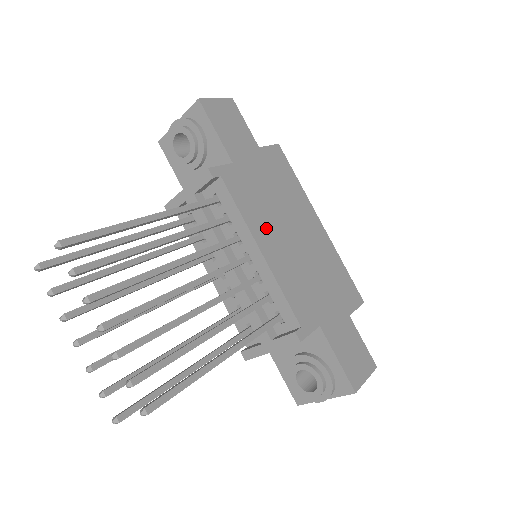
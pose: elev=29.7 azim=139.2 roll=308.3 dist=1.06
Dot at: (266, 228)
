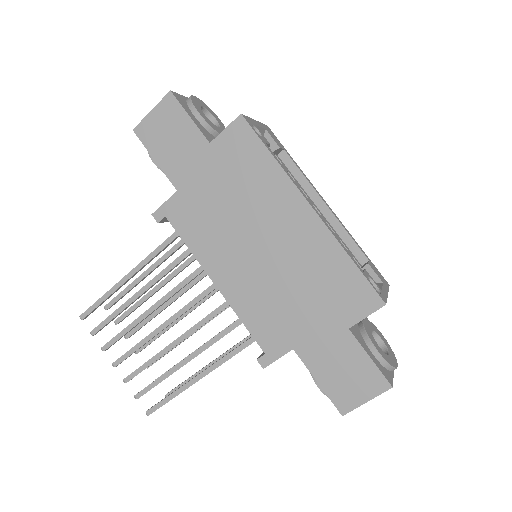
Dot at: (221, 254)
